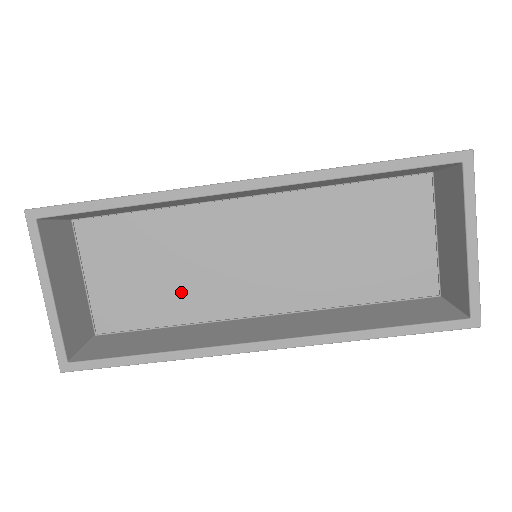
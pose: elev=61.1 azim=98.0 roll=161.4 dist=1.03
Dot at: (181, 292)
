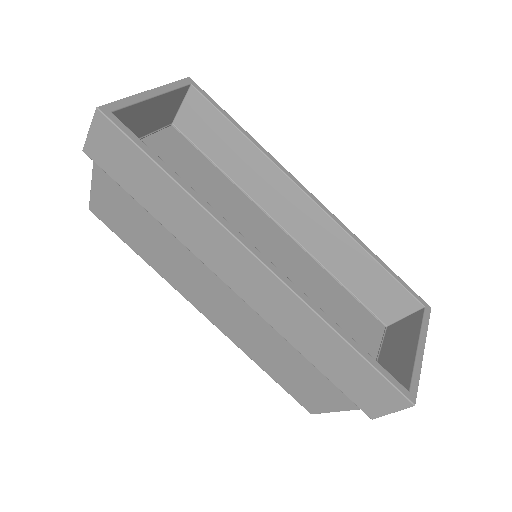
Dot at: occluded
